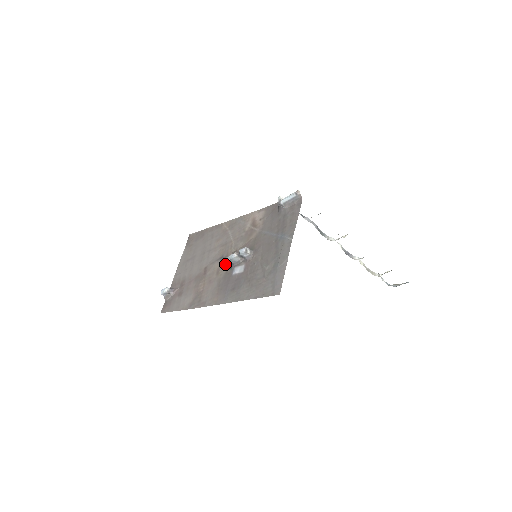
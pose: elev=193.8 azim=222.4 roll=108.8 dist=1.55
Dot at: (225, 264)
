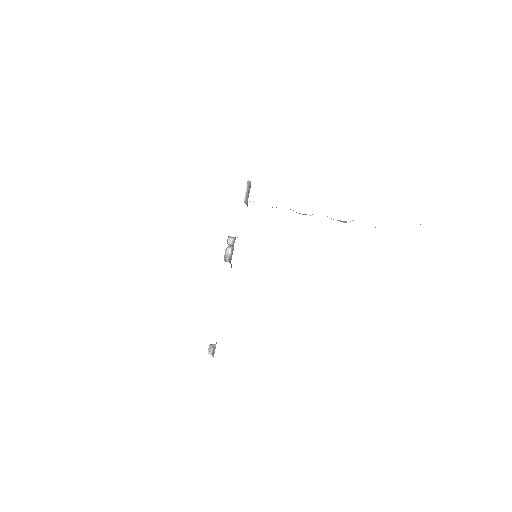
Dot at: occluded
